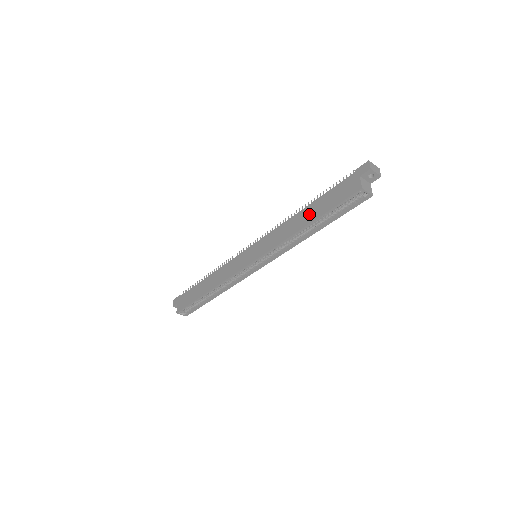
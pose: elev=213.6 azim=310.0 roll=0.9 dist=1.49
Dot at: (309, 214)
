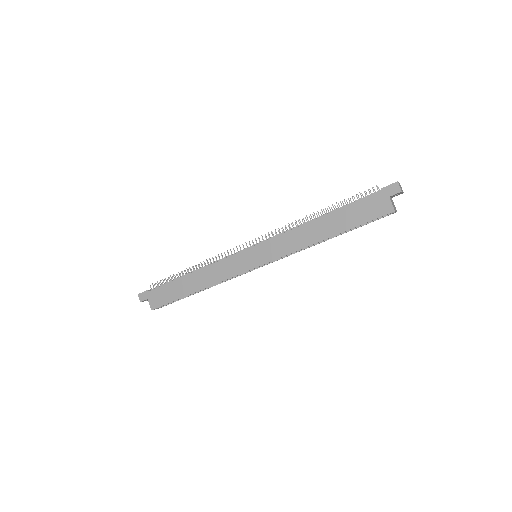
Dot at: (329, 226)
